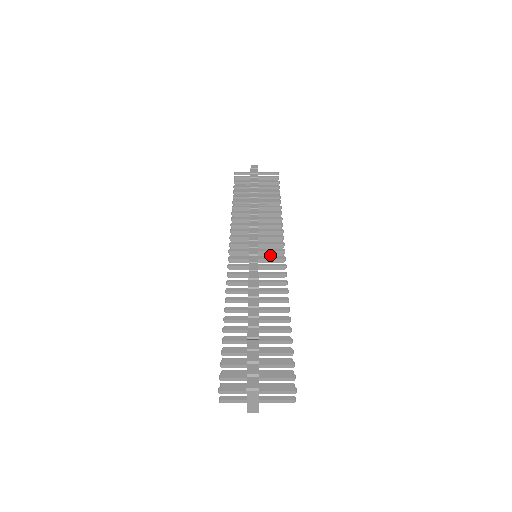
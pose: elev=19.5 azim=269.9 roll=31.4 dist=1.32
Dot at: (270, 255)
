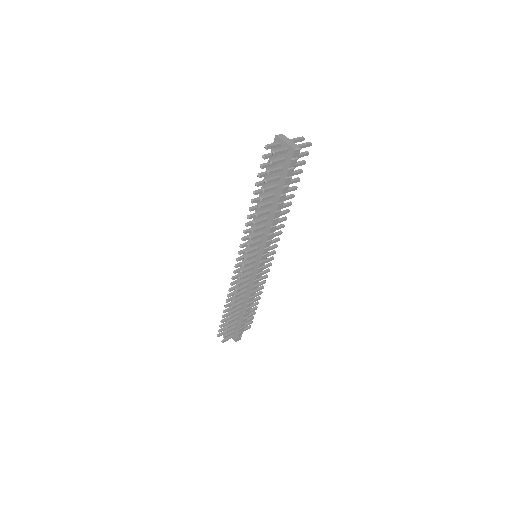
Dot at: occluded
